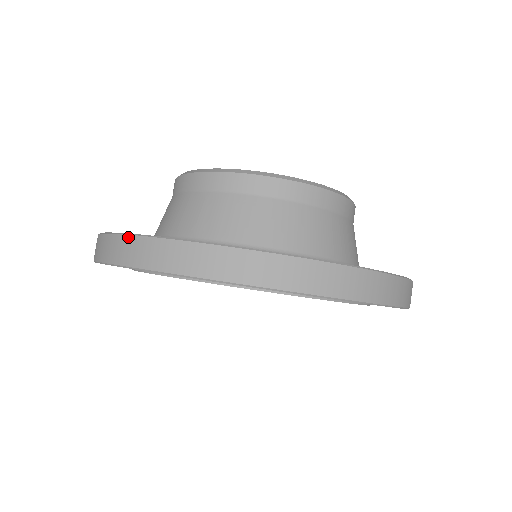
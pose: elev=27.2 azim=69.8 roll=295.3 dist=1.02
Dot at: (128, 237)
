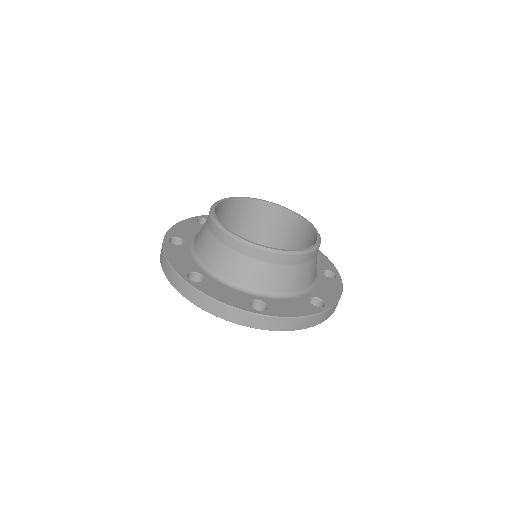
Dot at: (198, 292)
